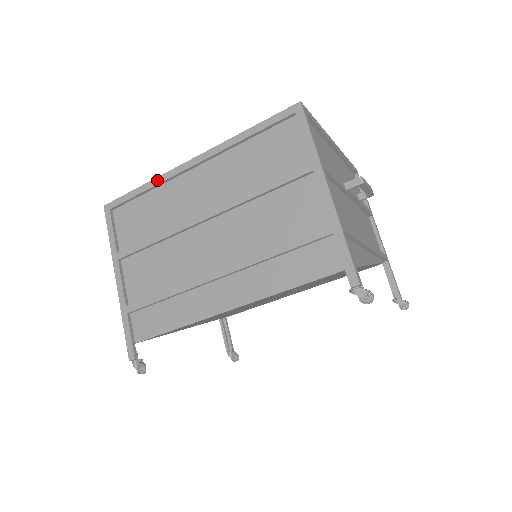
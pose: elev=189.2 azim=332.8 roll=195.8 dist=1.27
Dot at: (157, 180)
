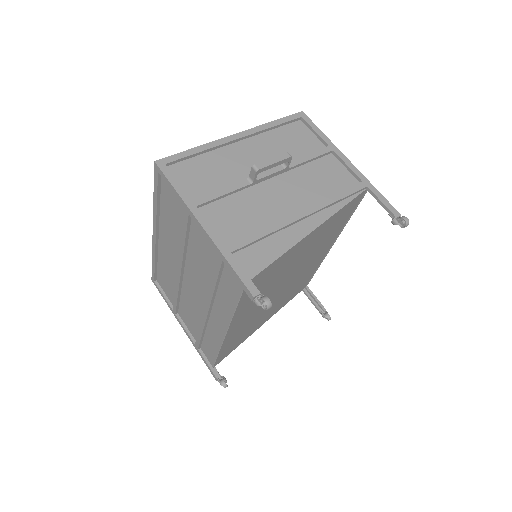
Dot at: (153, 253)
